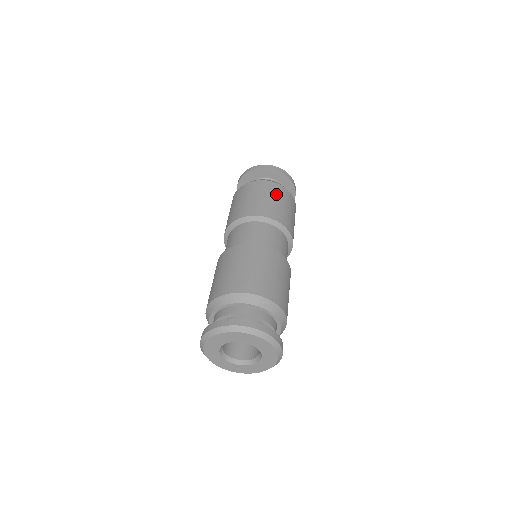
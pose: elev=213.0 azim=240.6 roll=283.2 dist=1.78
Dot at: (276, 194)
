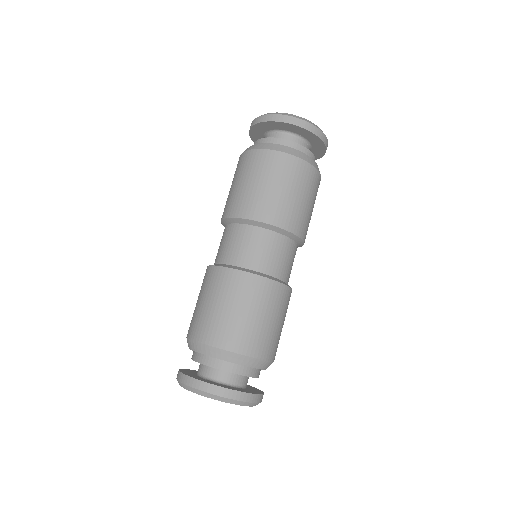
Dot at: (278, 174)
